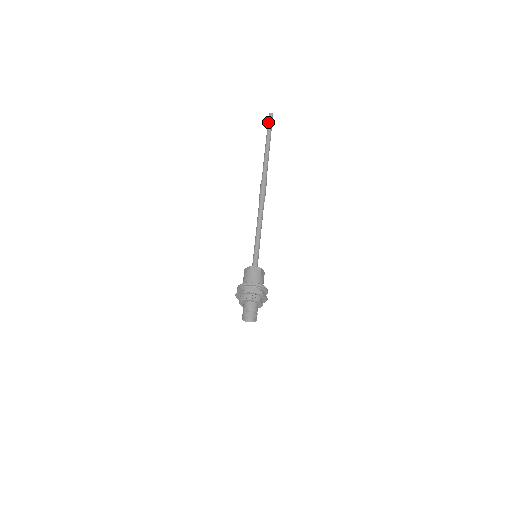
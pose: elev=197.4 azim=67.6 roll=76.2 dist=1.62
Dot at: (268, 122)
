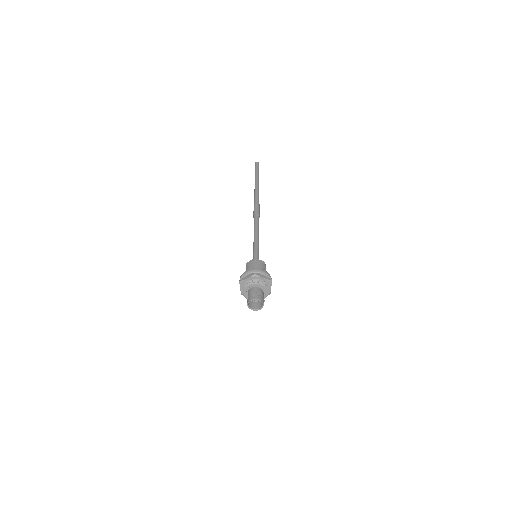
Dot at: (256, 167)
